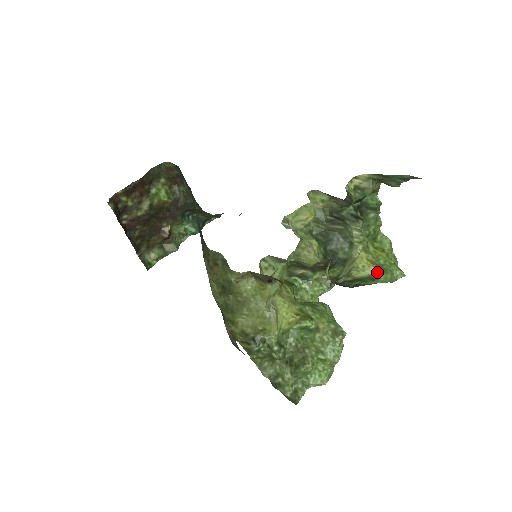
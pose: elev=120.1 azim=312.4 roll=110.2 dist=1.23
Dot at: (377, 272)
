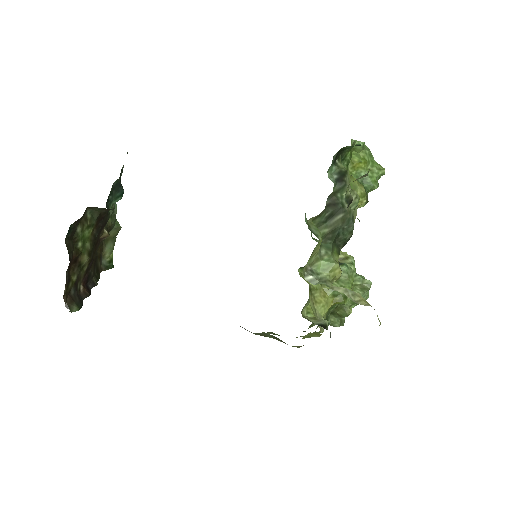
Dot at: (367, 197)
